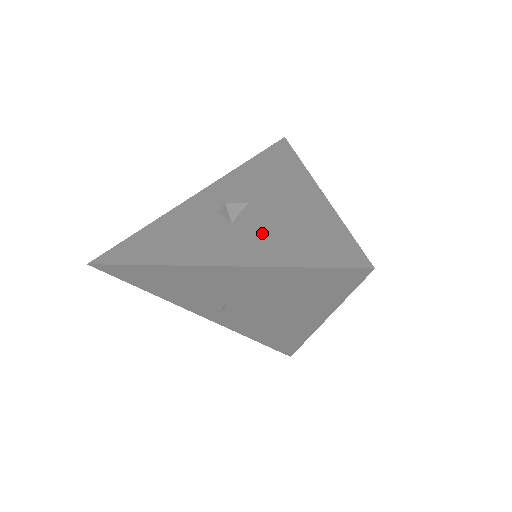
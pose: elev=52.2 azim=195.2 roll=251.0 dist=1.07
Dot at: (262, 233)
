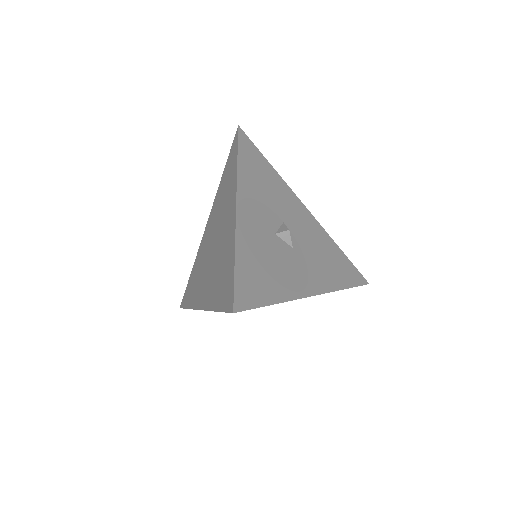
Dot at: (316, 259)
